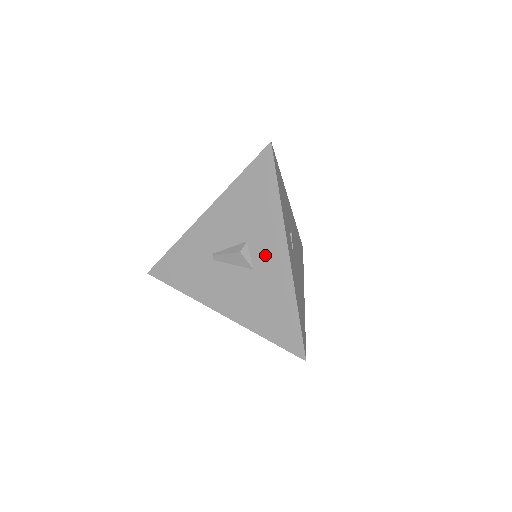
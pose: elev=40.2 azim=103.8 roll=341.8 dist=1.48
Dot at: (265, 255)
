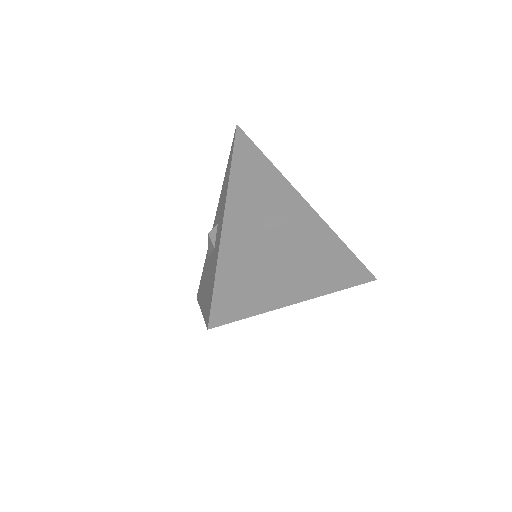
Dot at: (219, 228)
